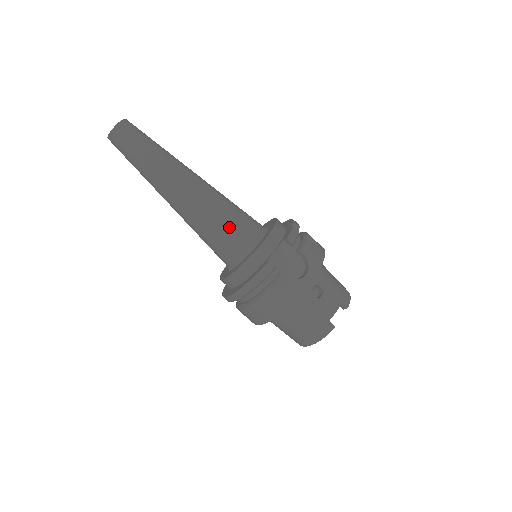
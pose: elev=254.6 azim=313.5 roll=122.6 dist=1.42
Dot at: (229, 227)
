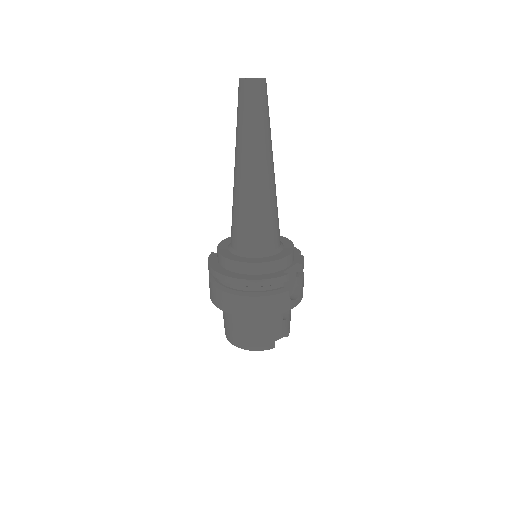
Dot at: (271, 225)
